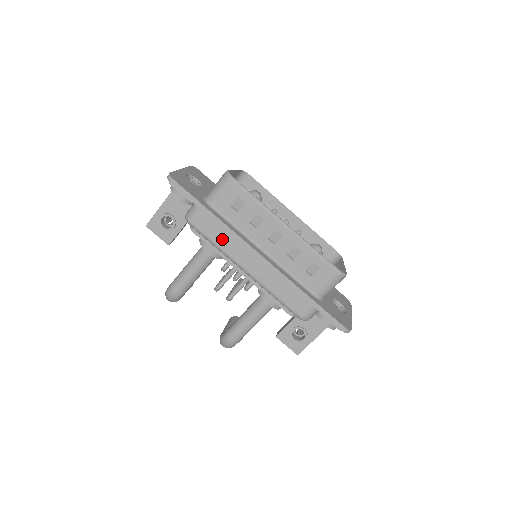
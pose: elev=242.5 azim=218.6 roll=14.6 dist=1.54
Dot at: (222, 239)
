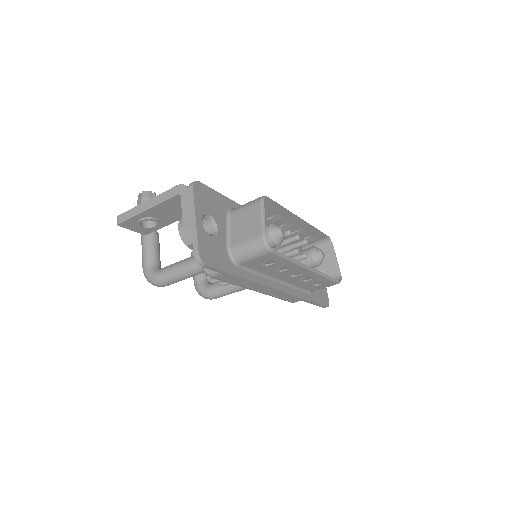
Dot at: (242, 282)
